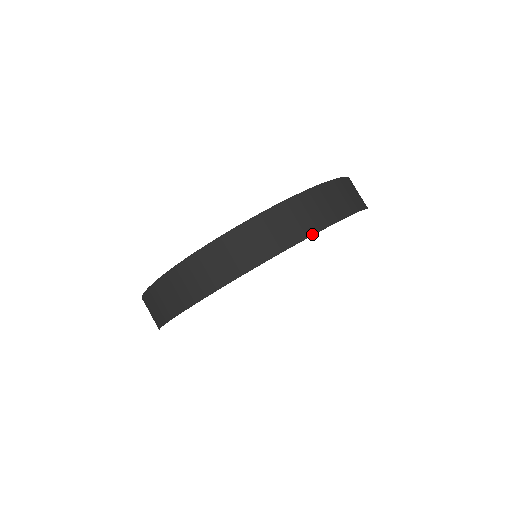
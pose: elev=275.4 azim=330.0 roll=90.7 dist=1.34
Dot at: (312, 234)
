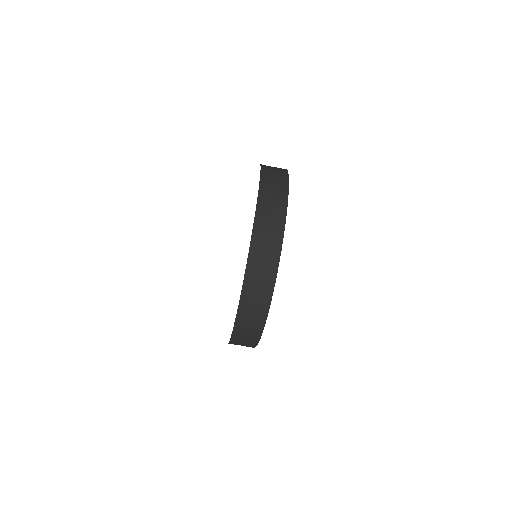
Dot at: occluded
